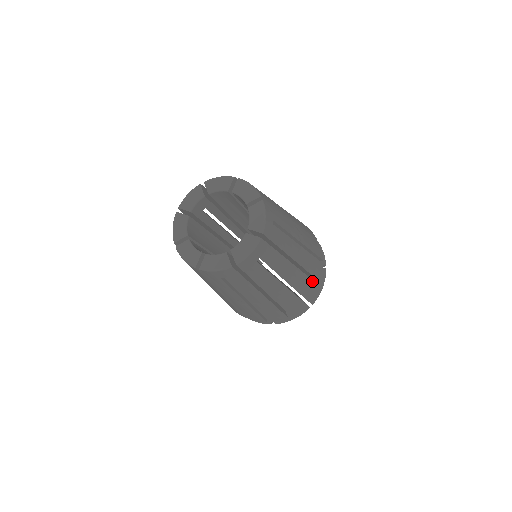
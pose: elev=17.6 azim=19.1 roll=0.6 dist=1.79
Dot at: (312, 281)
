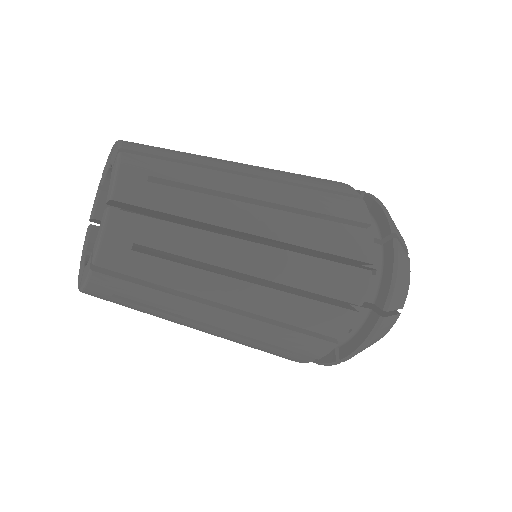
Dot at: (335, 196)
